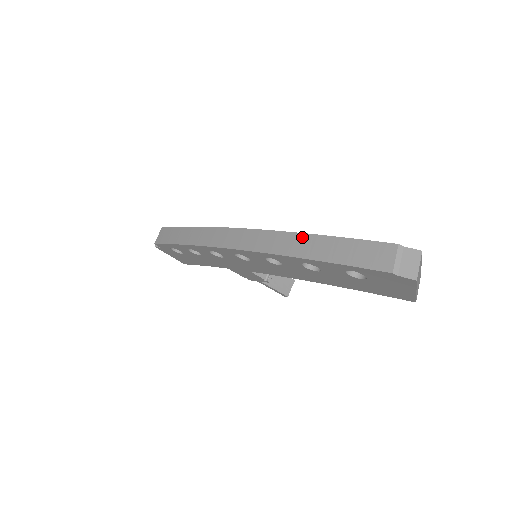
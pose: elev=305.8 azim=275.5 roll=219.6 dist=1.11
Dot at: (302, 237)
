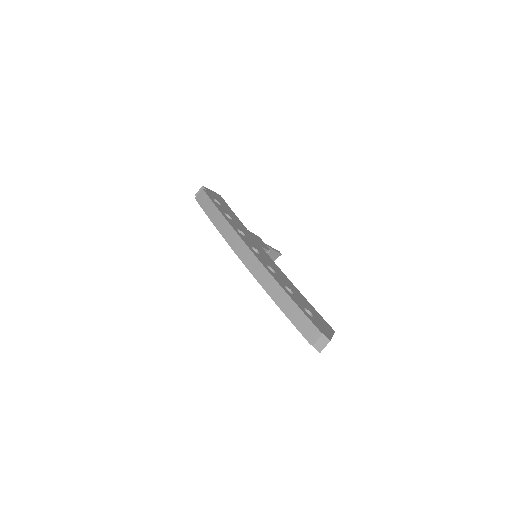
Dot at: (279, 288)
